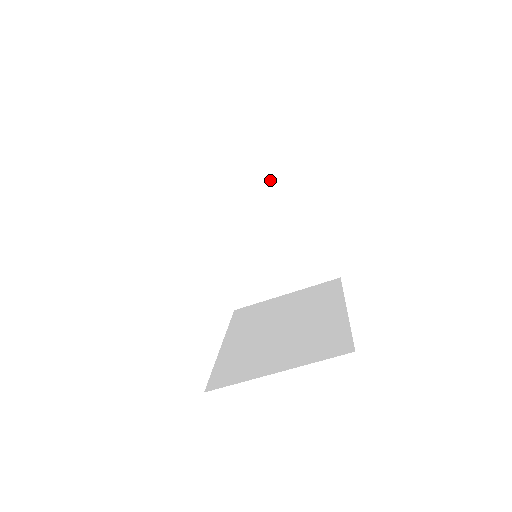
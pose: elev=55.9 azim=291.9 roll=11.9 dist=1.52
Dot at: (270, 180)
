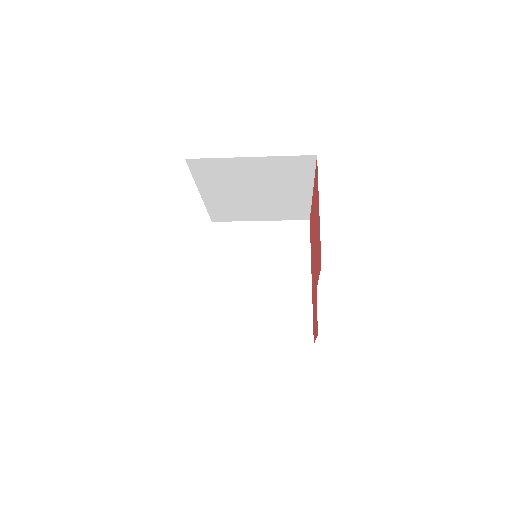
Dot at: (280, 172)
